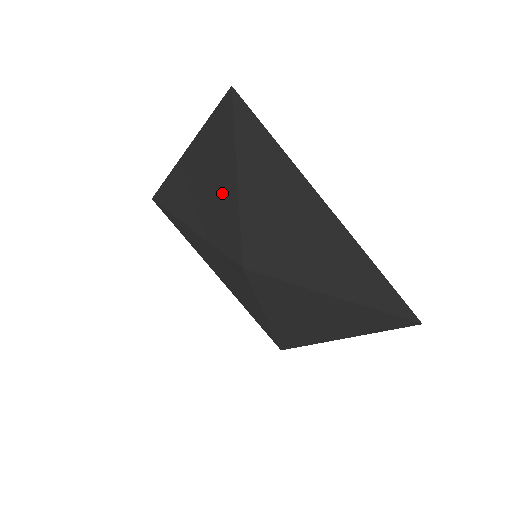
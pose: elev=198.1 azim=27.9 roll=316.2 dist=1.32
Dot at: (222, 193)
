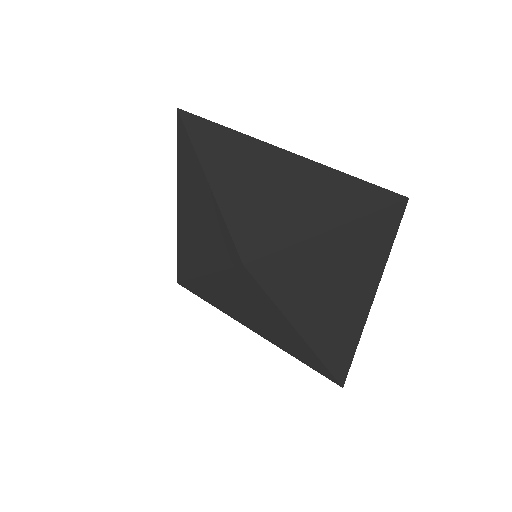
Dot at: (205, 206)
